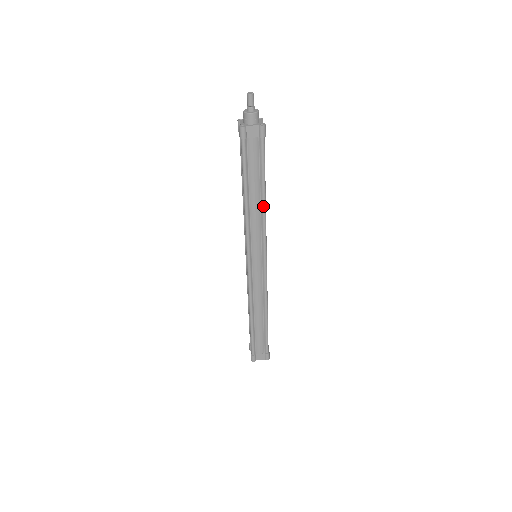
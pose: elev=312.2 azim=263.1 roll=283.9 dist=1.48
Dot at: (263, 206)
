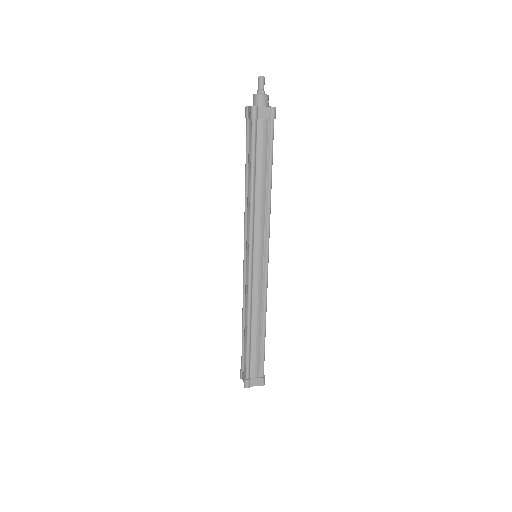
Dot at: (269, 195)
